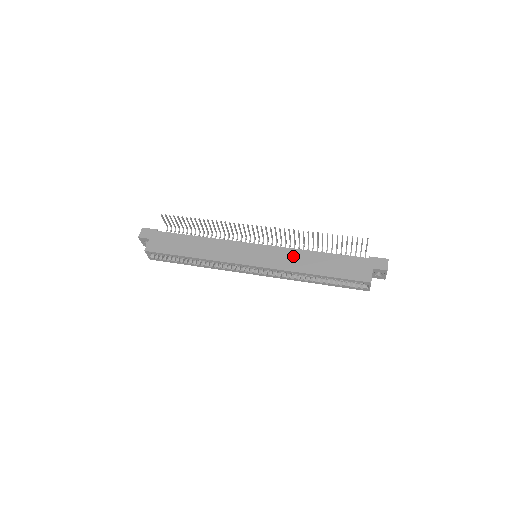
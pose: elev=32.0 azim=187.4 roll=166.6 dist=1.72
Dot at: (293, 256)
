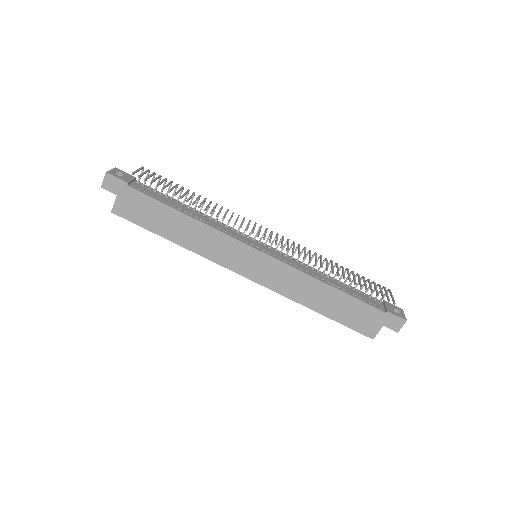
Dot at: (299, 282)
